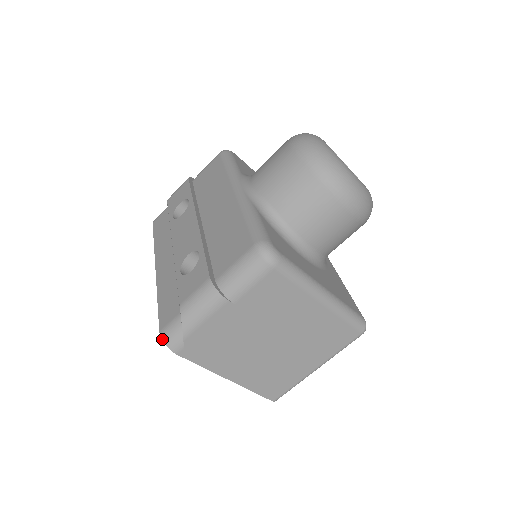
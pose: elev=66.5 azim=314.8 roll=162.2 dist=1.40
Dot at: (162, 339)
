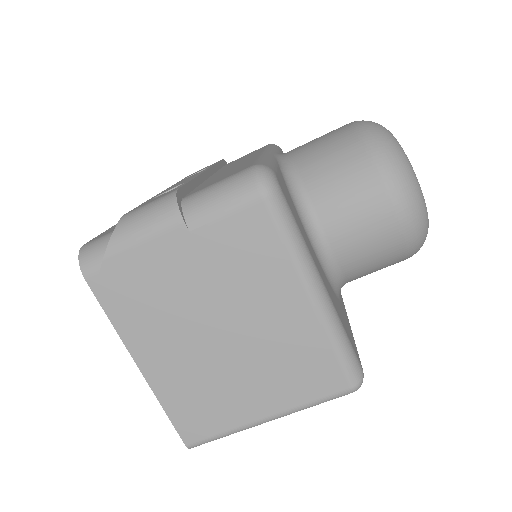
Dot at: (79, 252)
